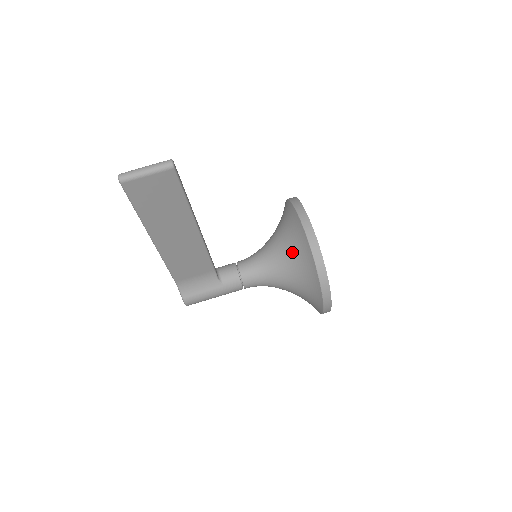
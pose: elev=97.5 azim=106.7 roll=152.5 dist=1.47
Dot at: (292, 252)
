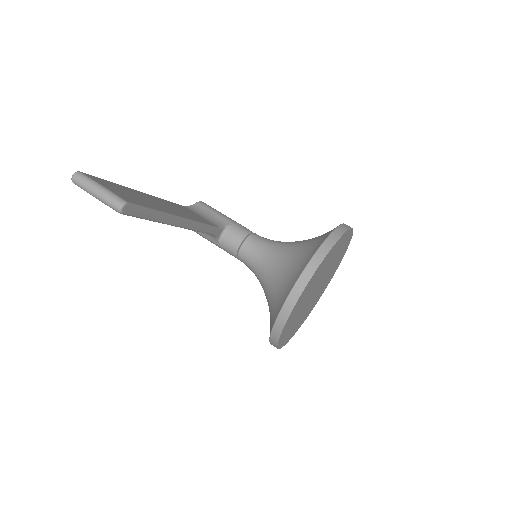
Dot at: (276, 292)
